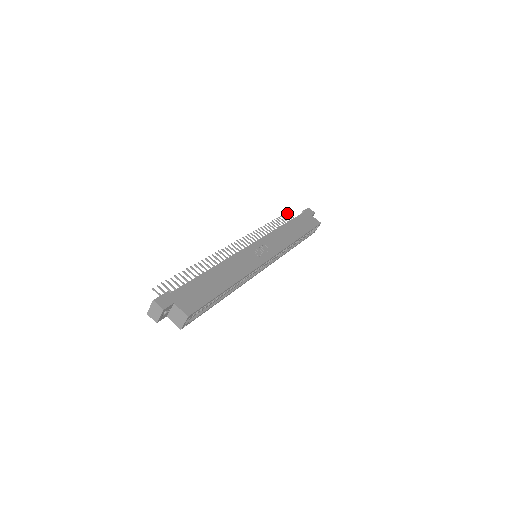
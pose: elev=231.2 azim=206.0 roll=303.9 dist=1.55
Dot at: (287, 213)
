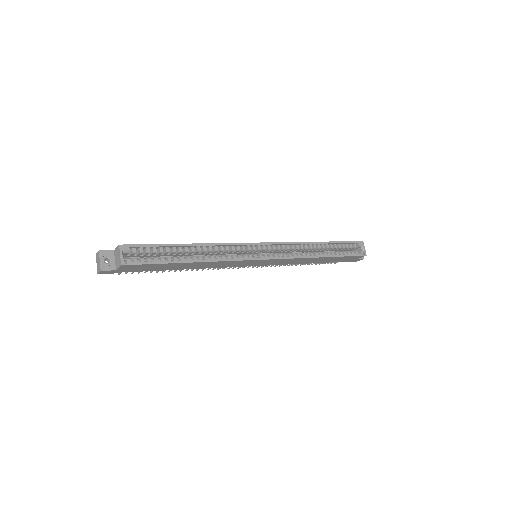
Dot at: (334, 263)
